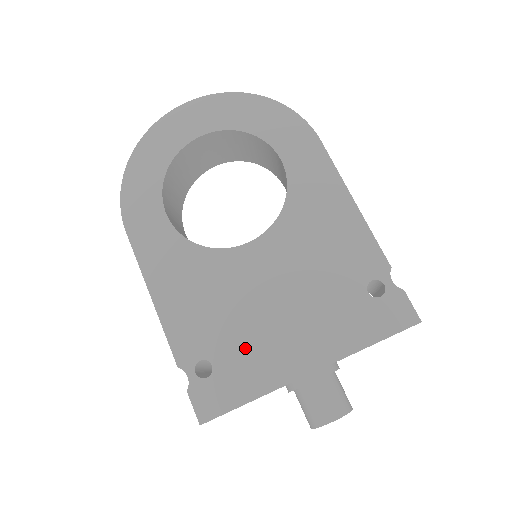
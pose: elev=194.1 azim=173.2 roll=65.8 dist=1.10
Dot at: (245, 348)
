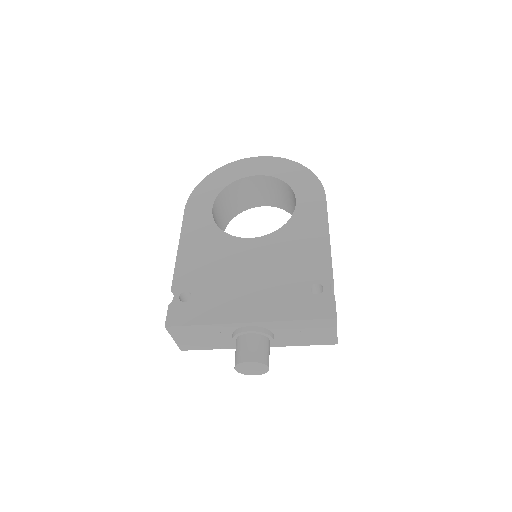
Dot at: (216, 294)
